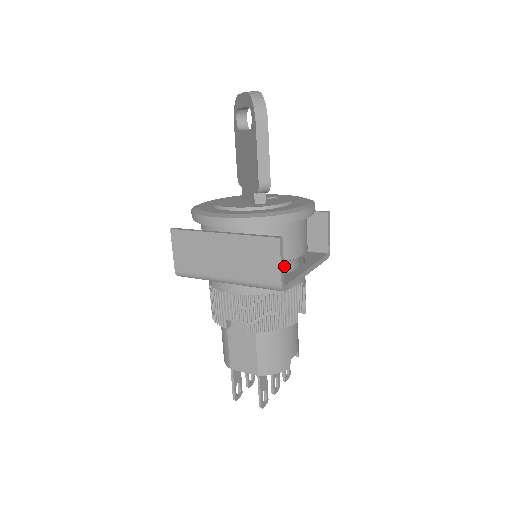
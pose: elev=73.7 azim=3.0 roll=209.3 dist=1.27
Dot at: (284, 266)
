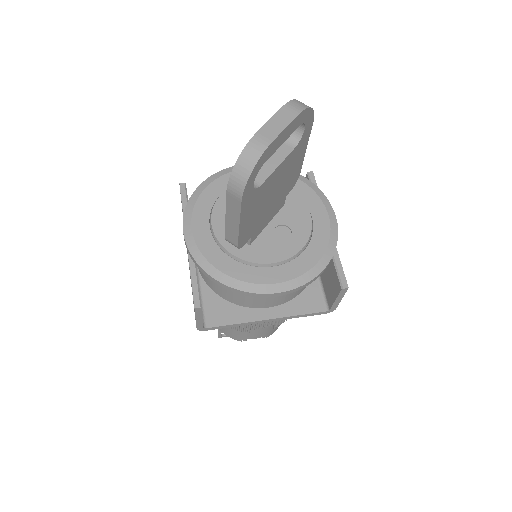
Dot at: occluded
